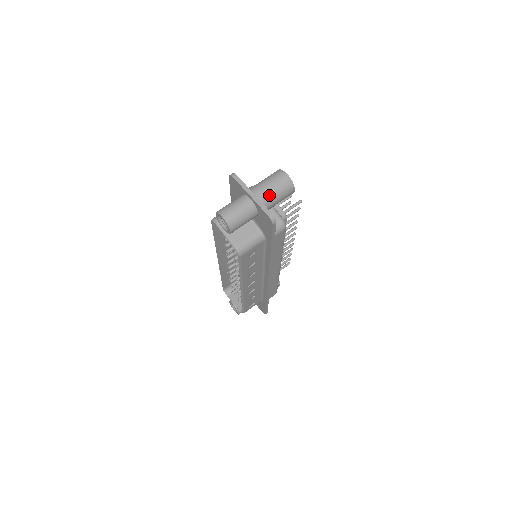
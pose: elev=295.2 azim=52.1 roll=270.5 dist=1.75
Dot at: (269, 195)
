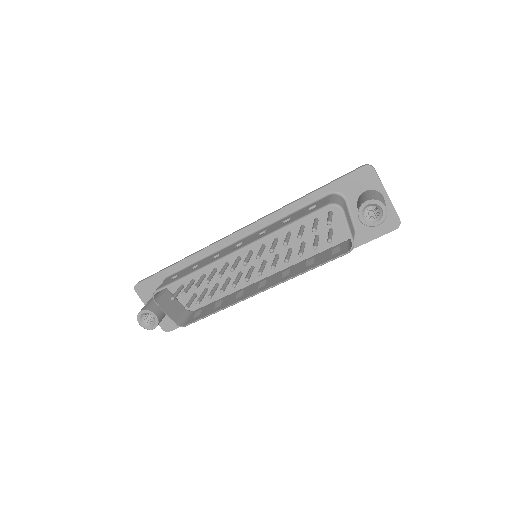
Dot at: occluded
